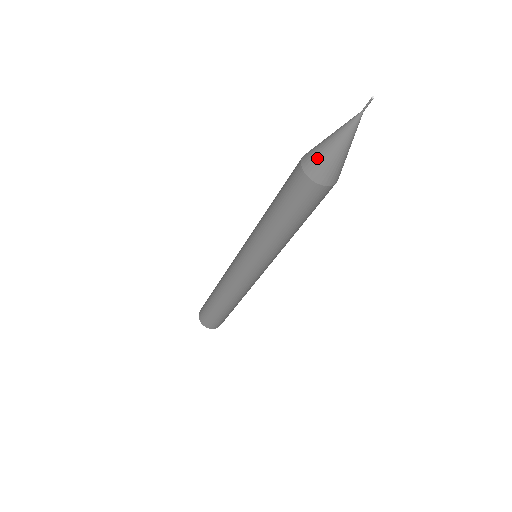
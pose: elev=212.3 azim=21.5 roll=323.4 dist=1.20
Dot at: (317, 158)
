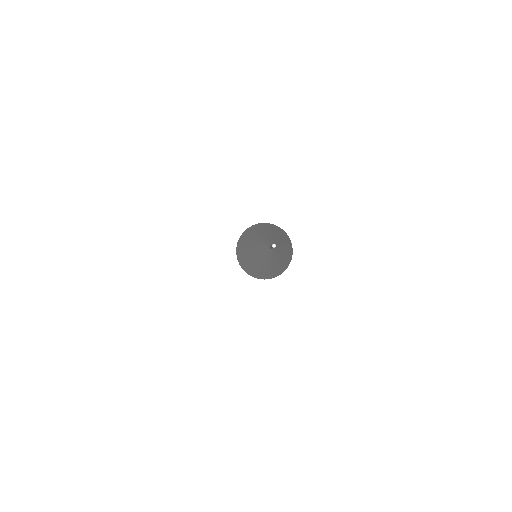
Dot at: (243, 252)
